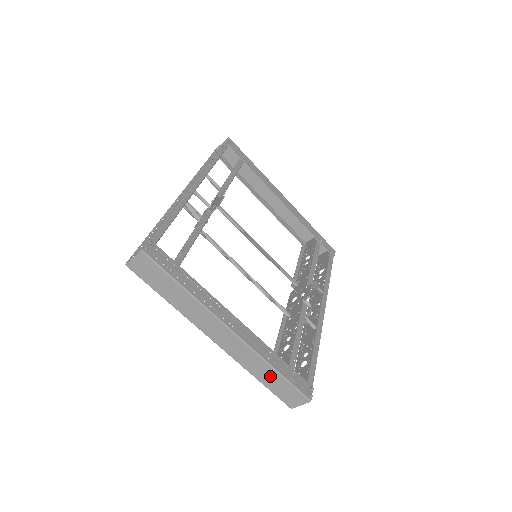
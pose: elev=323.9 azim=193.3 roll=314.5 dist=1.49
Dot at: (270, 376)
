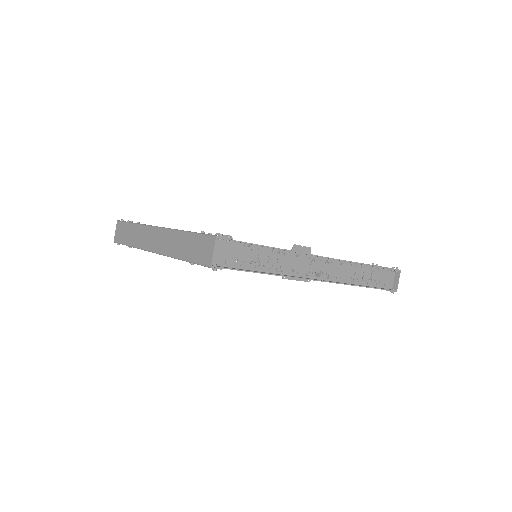
Dot at: (185, 243)
